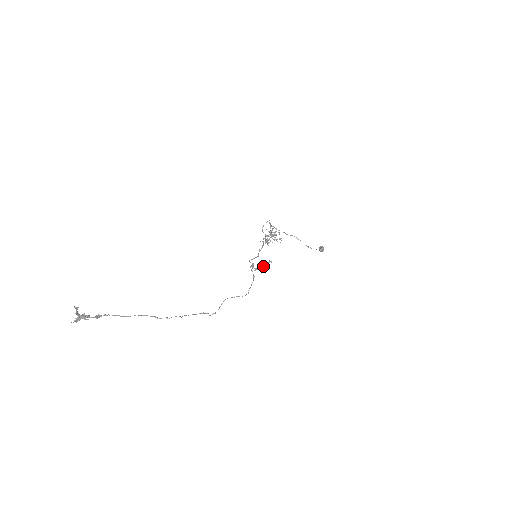
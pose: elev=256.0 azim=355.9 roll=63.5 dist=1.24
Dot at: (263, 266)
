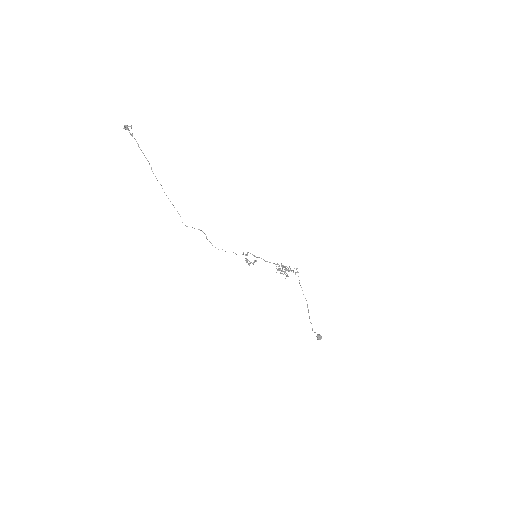
Dot at: (251, 262)
